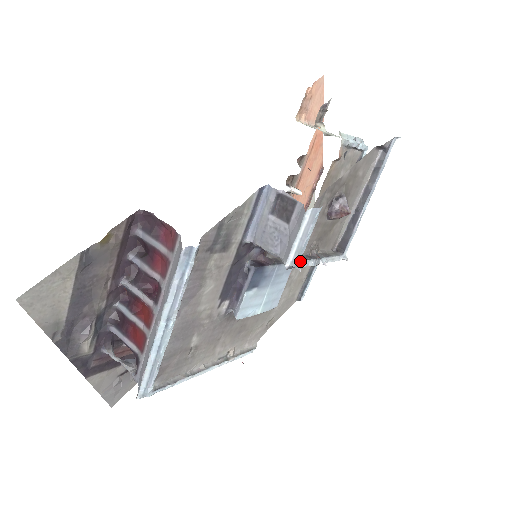
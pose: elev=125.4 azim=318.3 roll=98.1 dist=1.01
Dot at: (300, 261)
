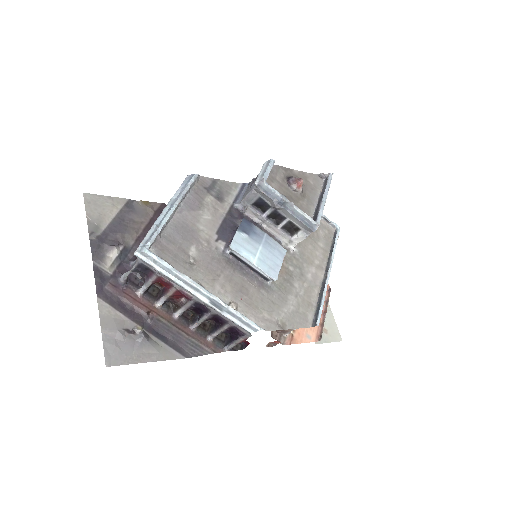
Dot at: (265, 181)
